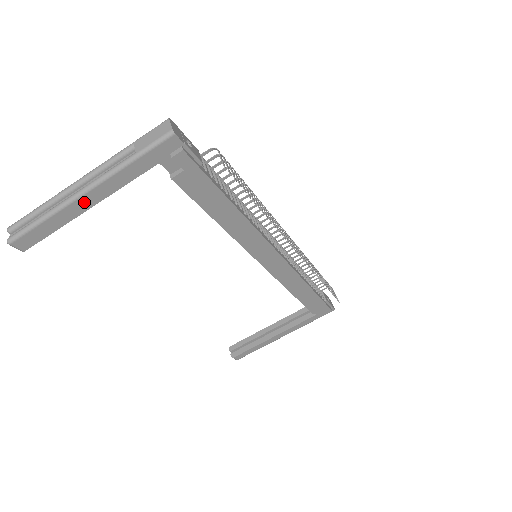
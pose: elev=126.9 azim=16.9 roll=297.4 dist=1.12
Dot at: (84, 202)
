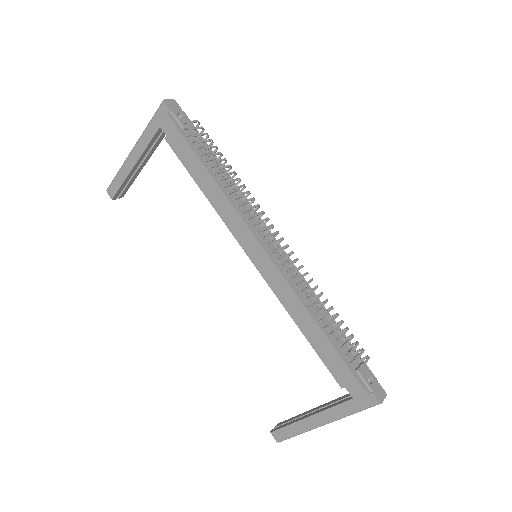
Dot at: (132, 160)
